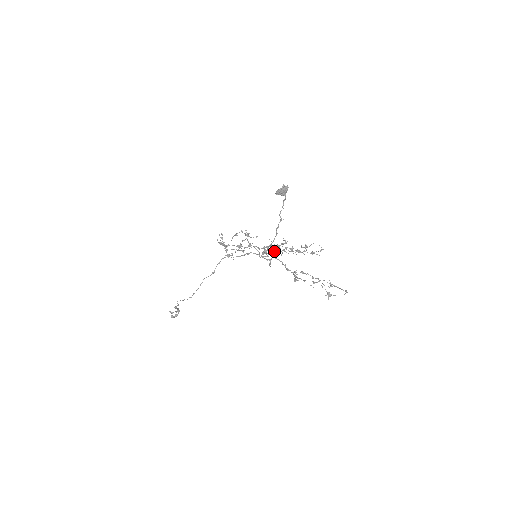
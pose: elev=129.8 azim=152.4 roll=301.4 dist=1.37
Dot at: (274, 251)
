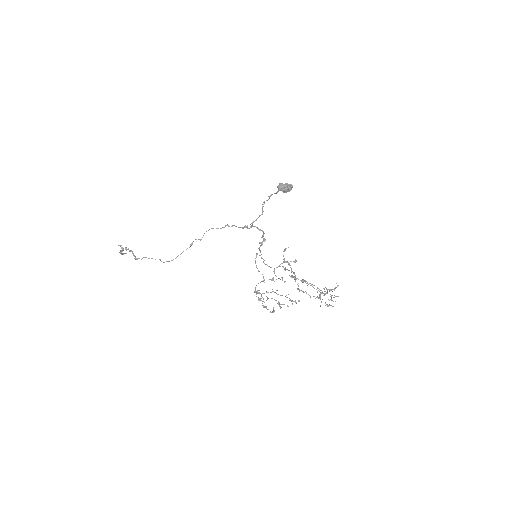
Dot at: (263, 235)
